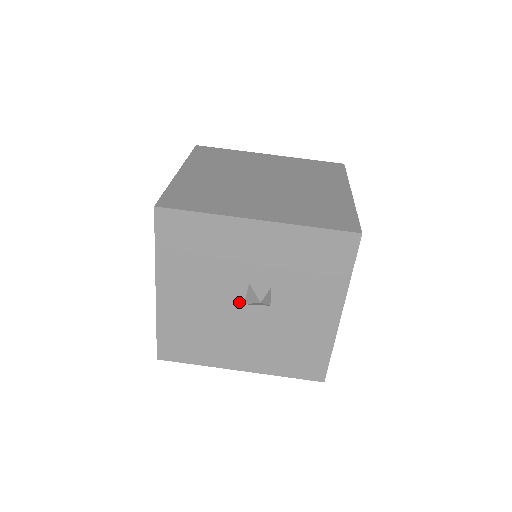
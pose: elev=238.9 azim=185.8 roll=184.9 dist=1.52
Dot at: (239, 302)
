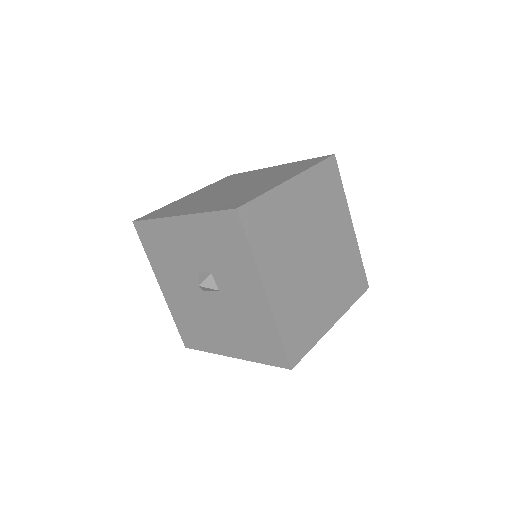
Dot at: (201, 290)
